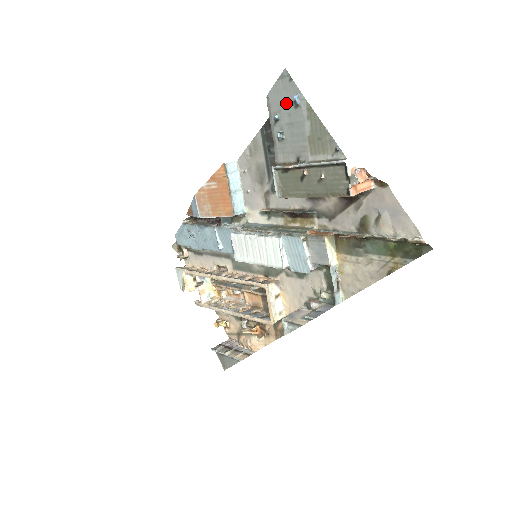
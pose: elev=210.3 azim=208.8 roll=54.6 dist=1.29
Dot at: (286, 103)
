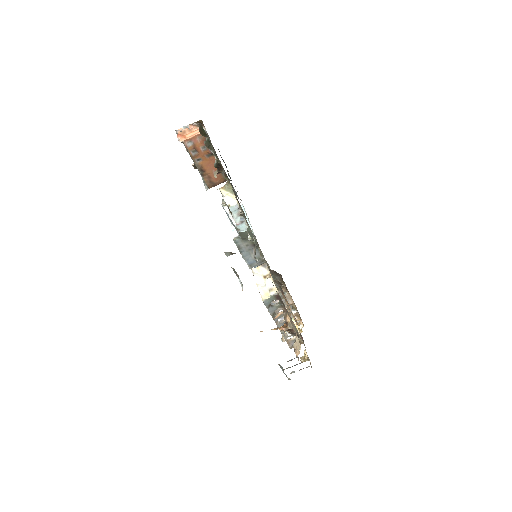
Dot at: occluded
